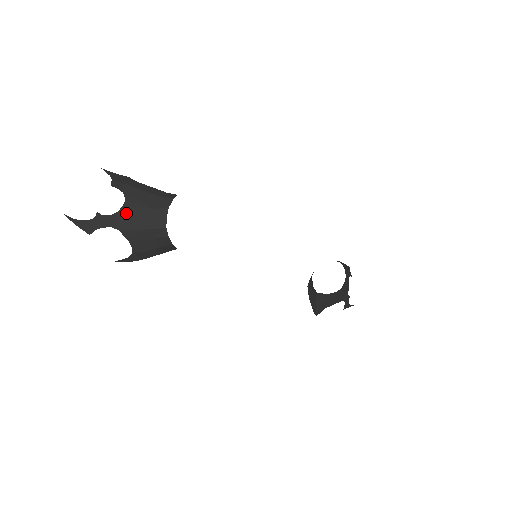
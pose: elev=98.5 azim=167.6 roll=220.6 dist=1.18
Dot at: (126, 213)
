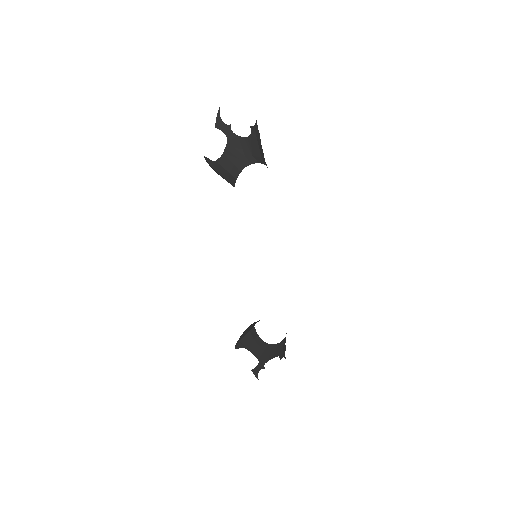
Dot at: (240, 141)
